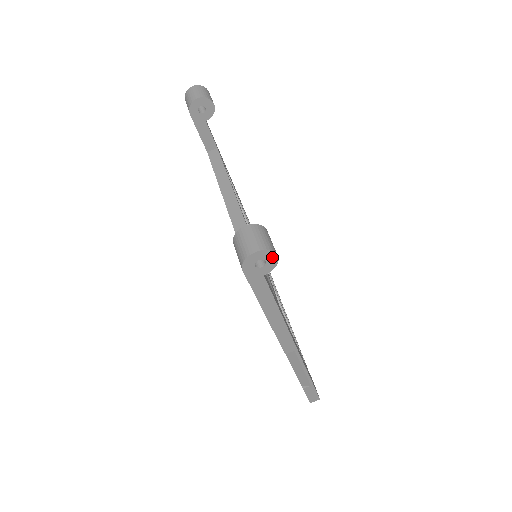
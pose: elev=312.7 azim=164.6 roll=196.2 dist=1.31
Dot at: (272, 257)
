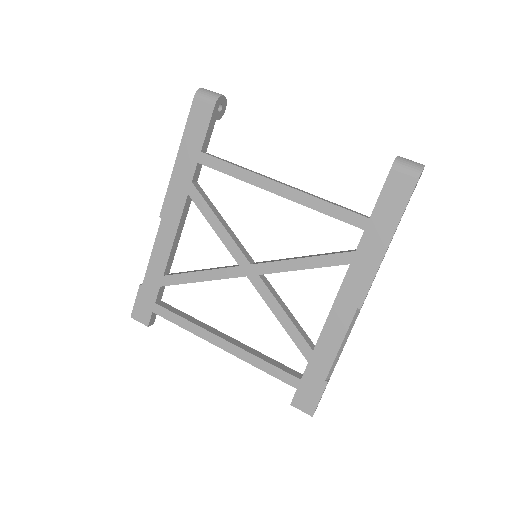
Dot at: occluded
